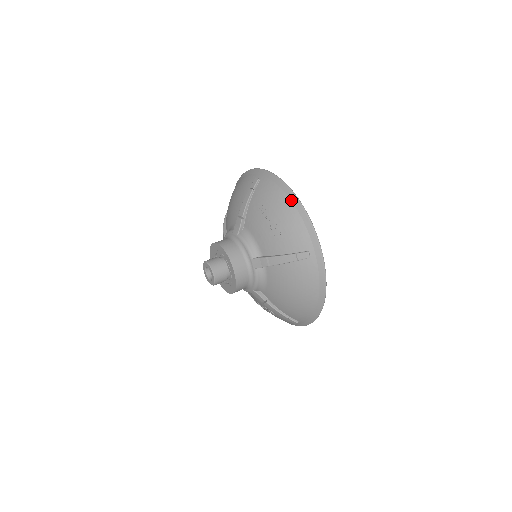
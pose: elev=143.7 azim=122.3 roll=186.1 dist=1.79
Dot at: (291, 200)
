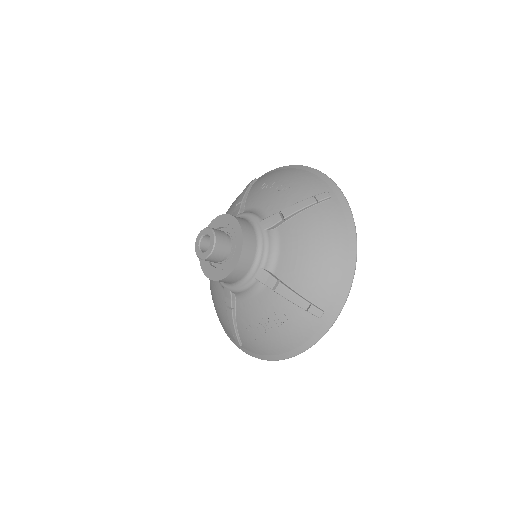
Dot at: (297, 168)
